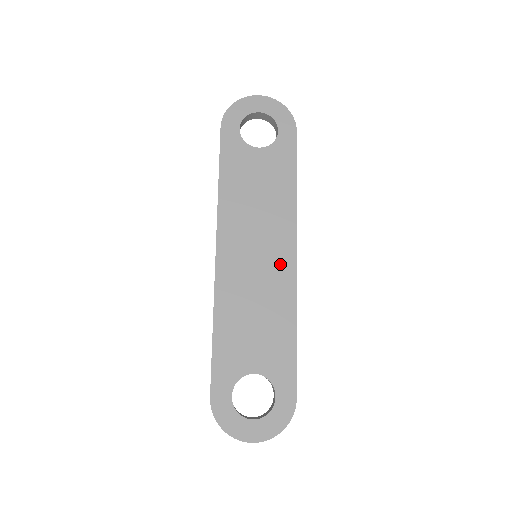
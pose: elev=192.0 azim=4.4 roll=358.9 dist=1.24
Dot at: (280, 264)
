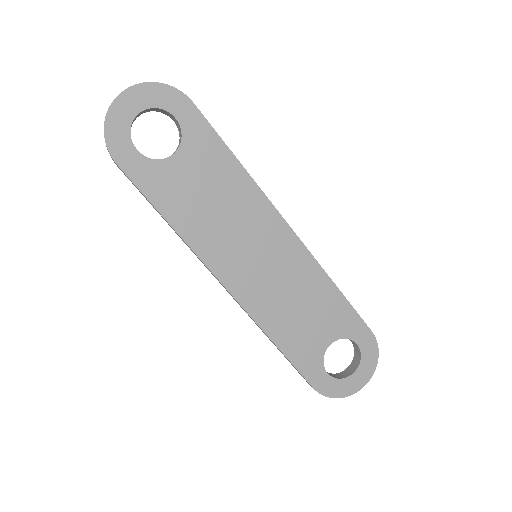
Dot at: (283, 247)
